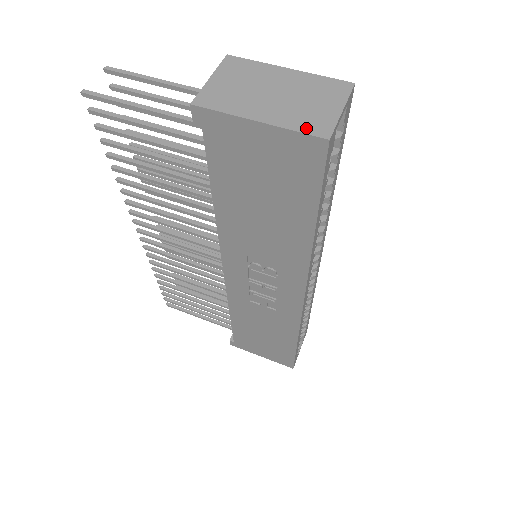
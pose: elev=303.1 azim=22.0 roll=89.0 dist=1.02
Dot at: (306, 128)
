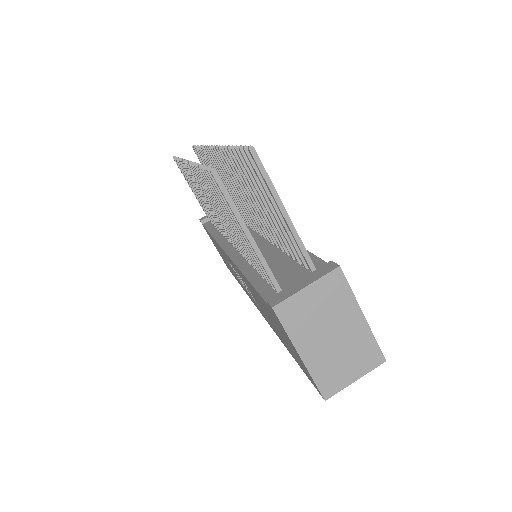
Dot at: (322, 383)
